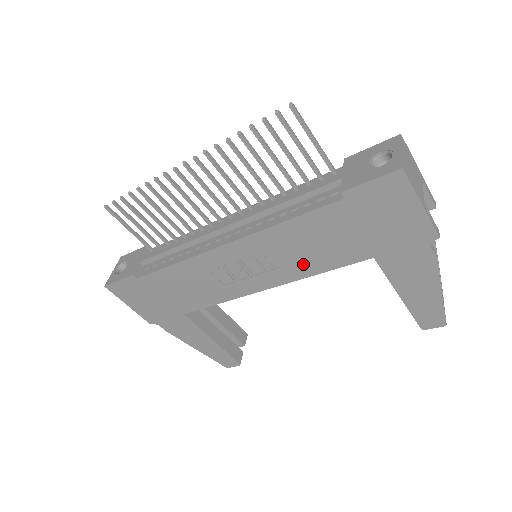
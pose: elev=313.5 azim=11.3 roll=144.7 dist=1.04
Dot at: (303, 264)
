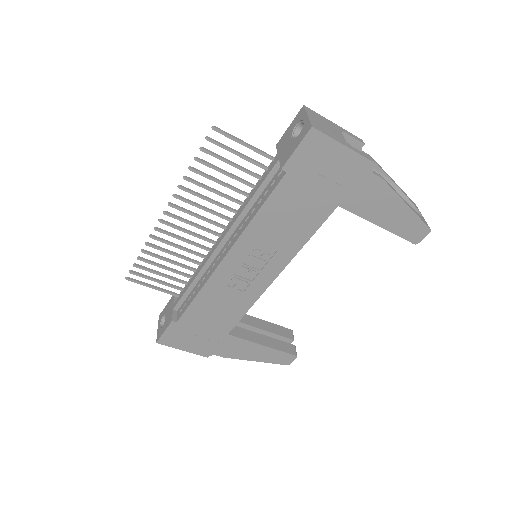
Dot at: (290, 240)
